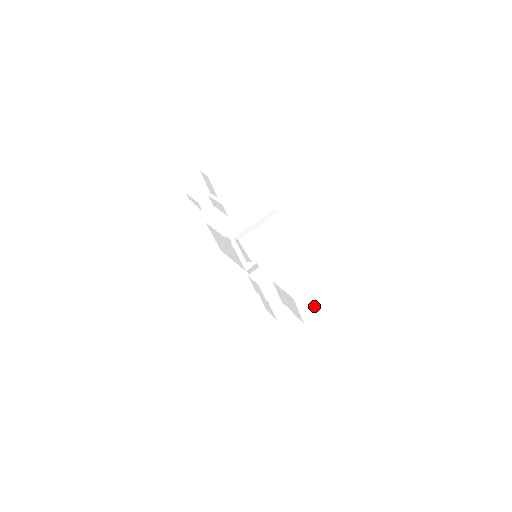
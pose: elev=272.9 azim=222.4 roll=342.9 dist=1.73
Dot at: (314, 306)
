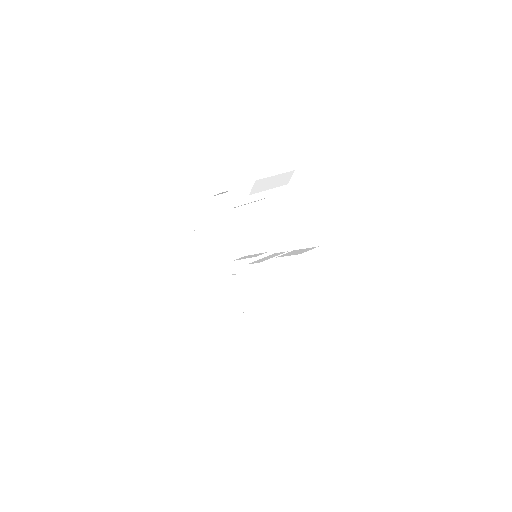
Dot at: (324, 281)
